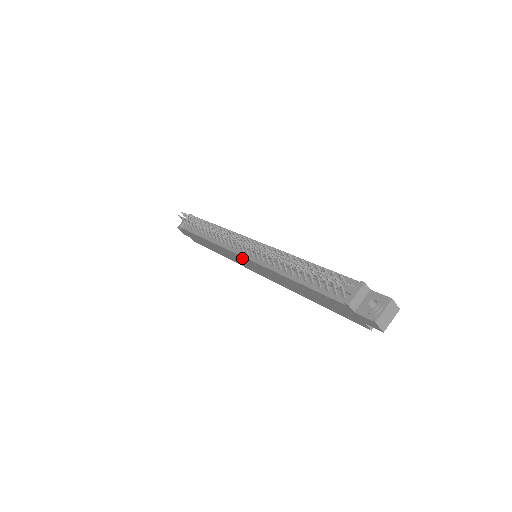
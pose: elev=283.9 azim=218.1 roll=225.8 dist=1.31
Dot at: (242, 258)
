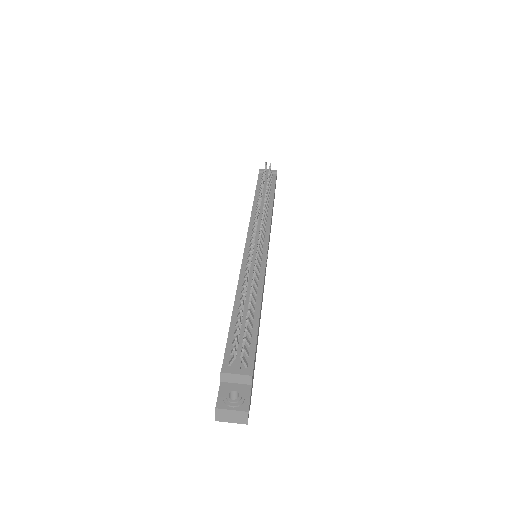
Dot at: occluded
